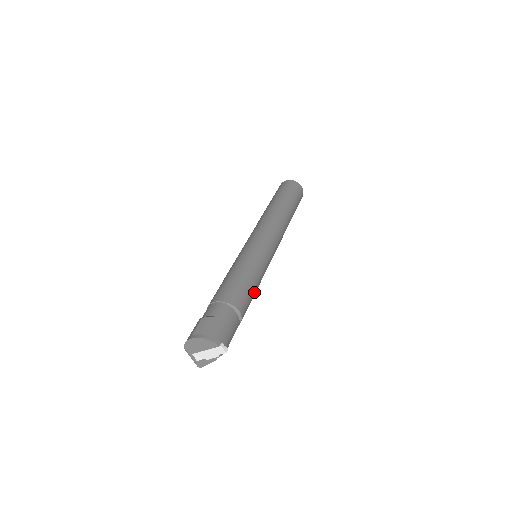
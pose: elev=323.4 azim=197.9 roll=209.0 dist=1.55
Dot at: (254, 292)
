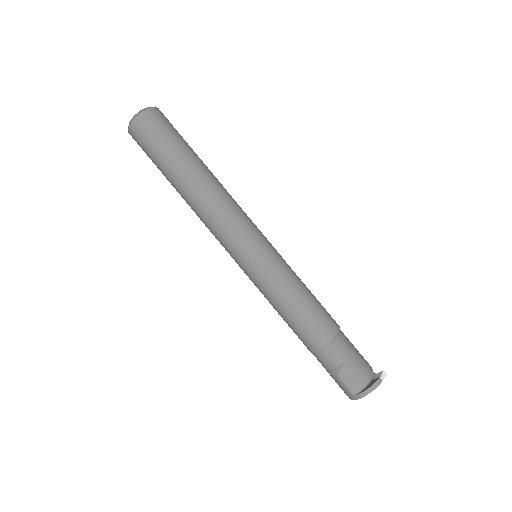
Dot at: (312, 294)
